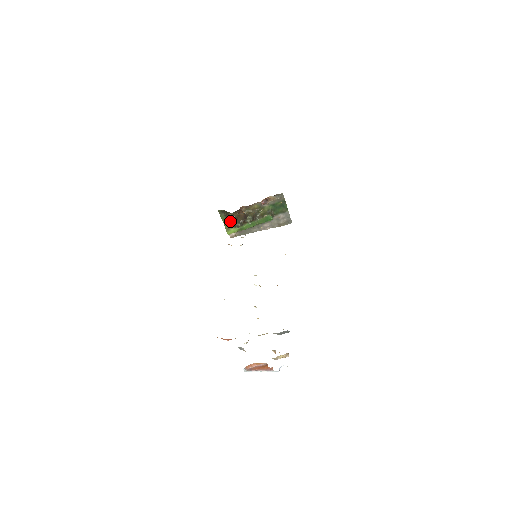
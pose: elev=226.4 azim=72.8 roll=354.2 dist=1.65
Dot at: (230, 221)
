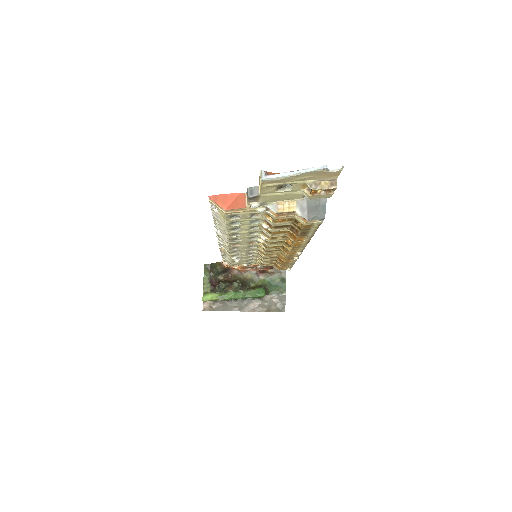
Dot at: (212, 284)
